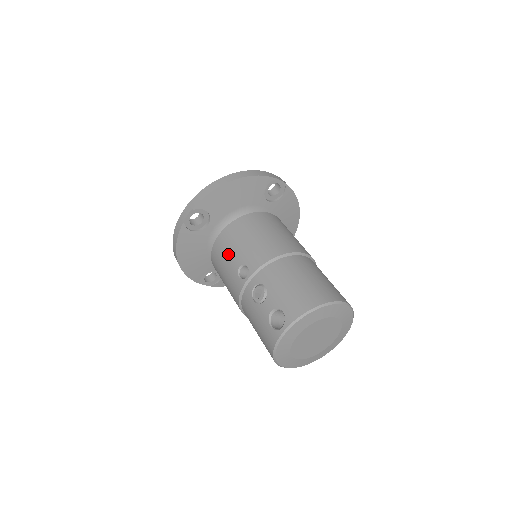
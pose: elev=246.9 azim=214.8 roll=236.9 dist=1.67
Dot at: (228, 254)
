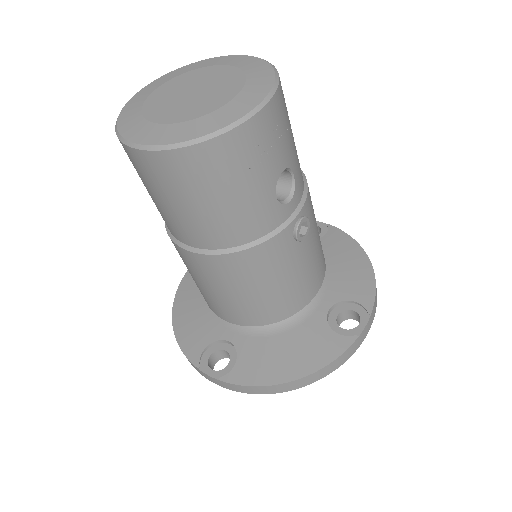
Dot at: occluded
